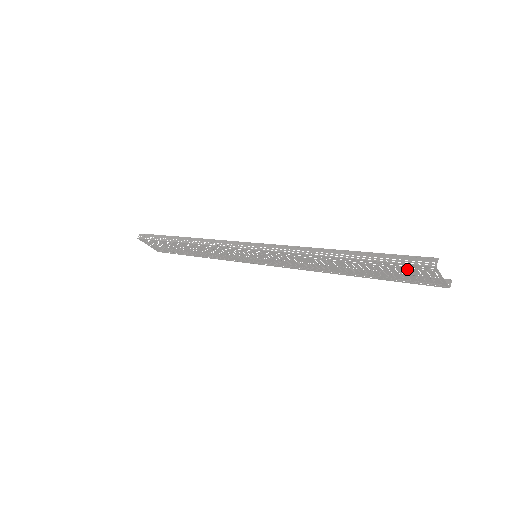
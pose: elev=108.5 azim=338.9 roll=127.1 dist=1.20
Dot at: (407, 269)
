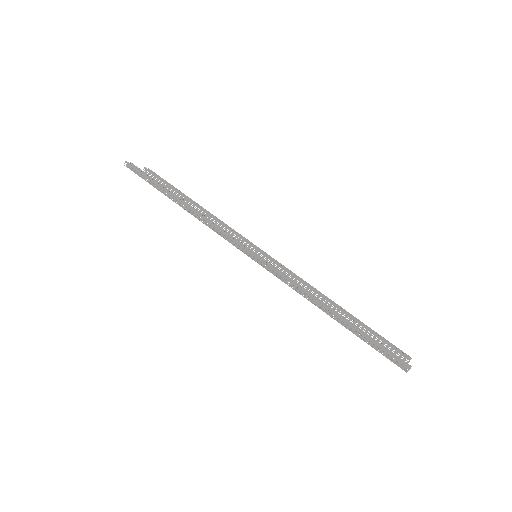
Dot at: occluded
